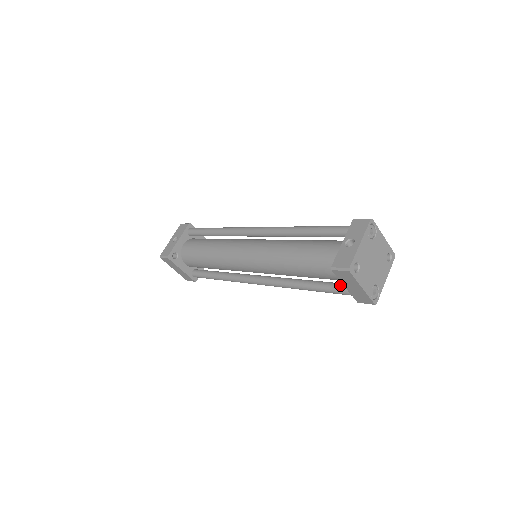
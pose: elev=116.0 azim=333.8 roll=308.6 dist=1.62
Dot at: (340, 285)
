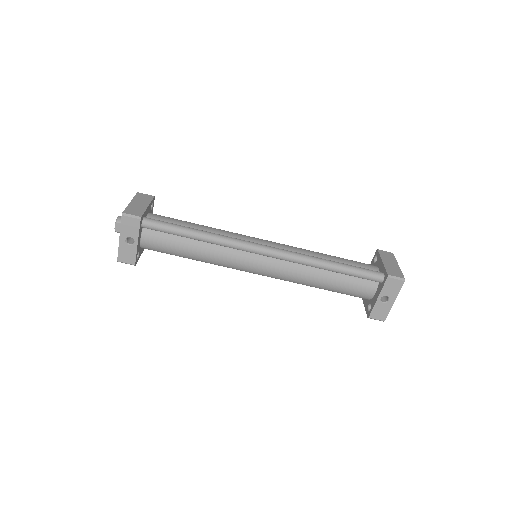
Dot at: occluded
